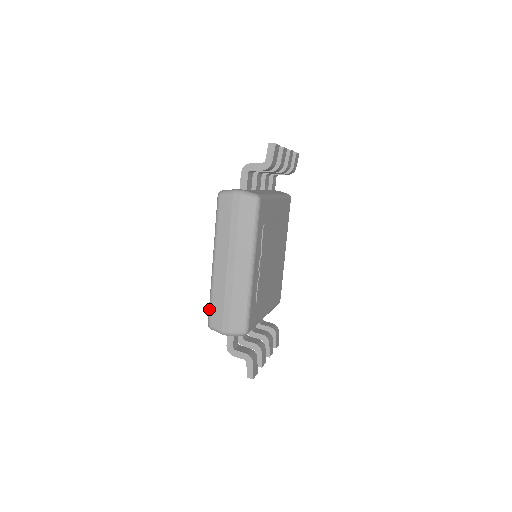
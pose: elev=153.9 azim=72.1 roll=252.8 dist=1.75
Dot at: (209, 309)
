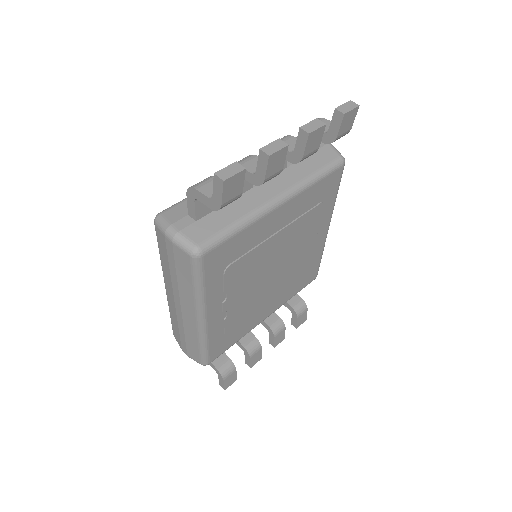
Dot at: occluded
